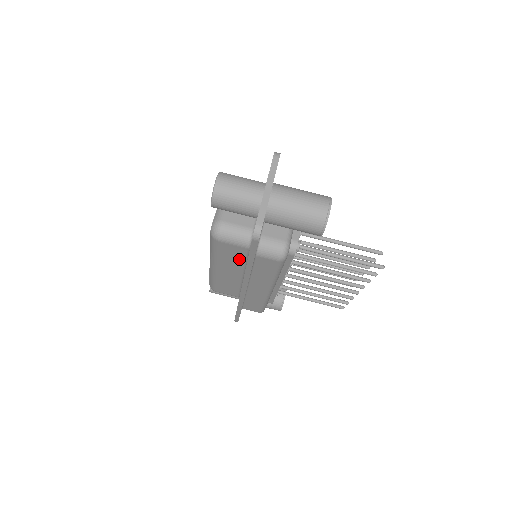
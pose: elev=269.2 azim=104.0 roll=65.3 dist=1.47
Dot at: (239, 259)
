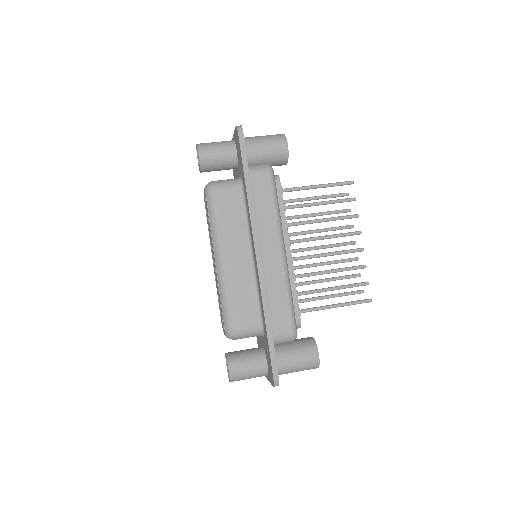
Dot at: (239, 216)
